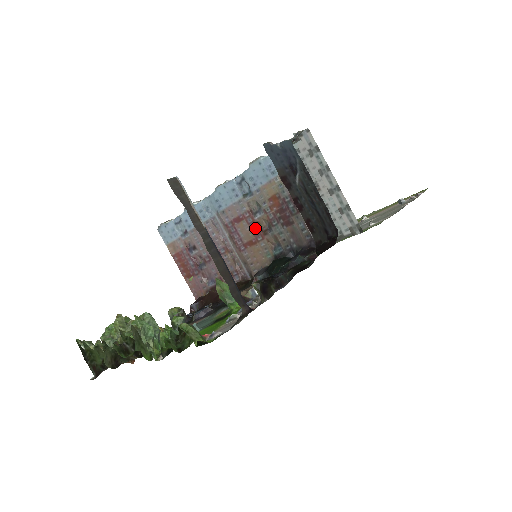
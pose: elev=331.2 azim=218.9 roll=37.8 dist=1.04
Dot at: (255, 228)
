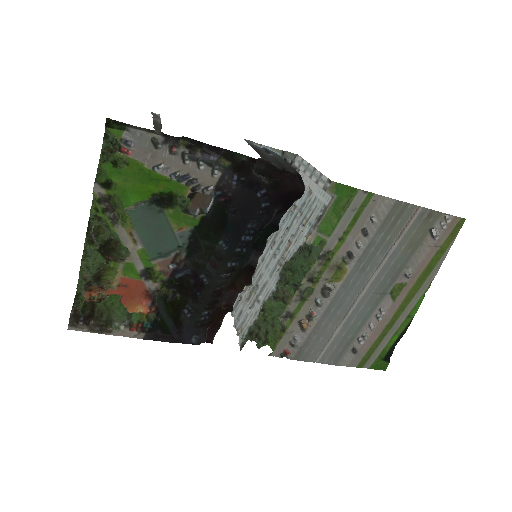
Dot at: occluded
